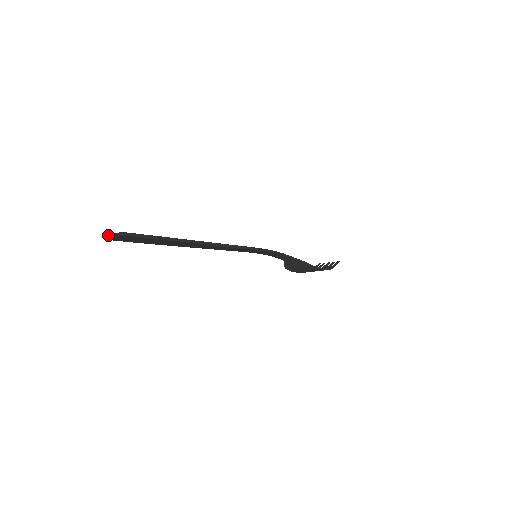
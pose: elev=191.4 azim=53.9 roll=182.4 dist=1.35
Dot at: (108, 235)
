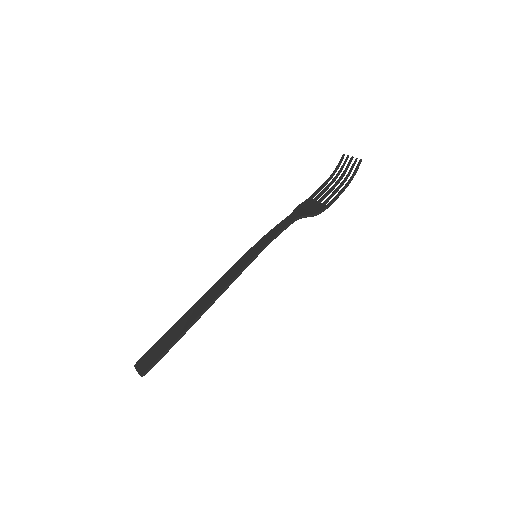
Dot at: occluded
